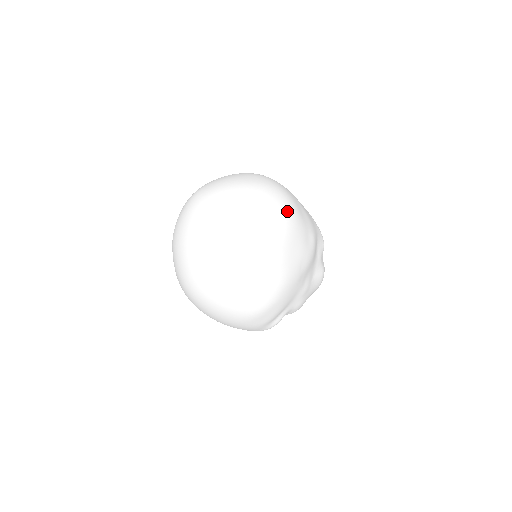
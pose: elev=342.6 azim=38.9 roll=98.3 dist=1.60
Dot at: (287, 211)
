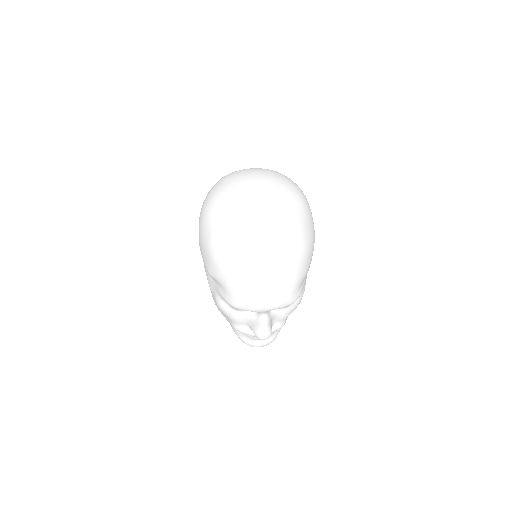
Dot at: occluded
